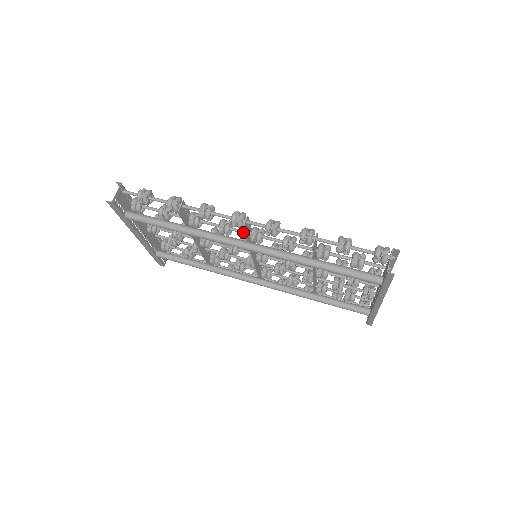
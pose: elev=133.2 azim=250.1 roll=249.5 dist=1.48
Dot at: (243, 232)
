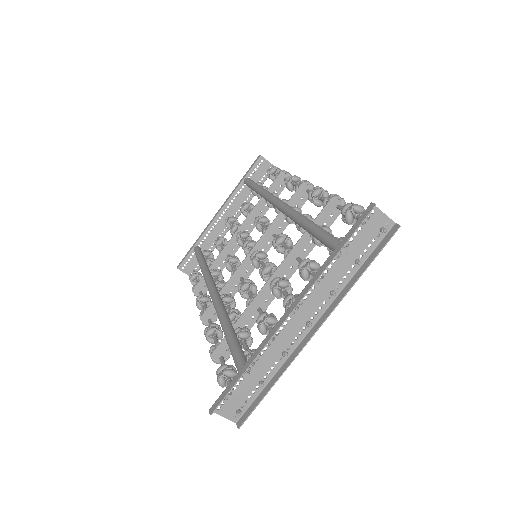
Dot at: occluded
